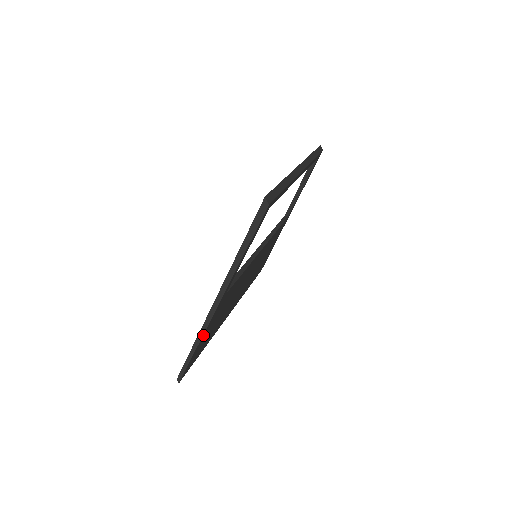
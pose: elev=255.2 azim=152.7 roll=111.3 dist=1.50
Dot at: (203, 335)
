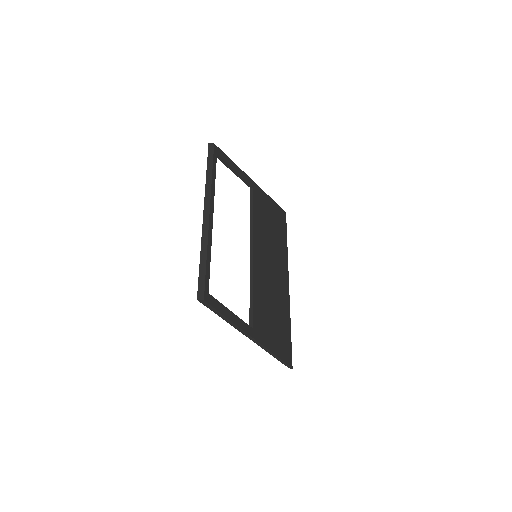
Dot at: (270, 349)
